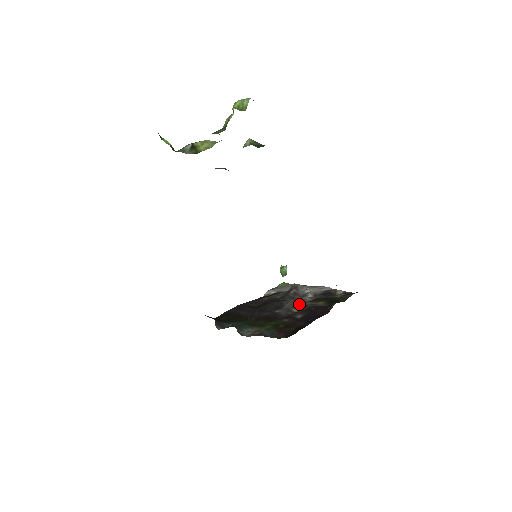
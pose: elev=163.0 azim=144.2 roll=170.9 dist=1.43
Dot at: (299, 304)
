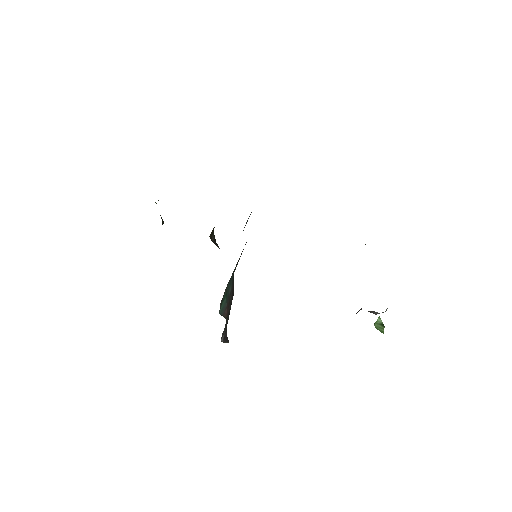
Dot at: occluded
